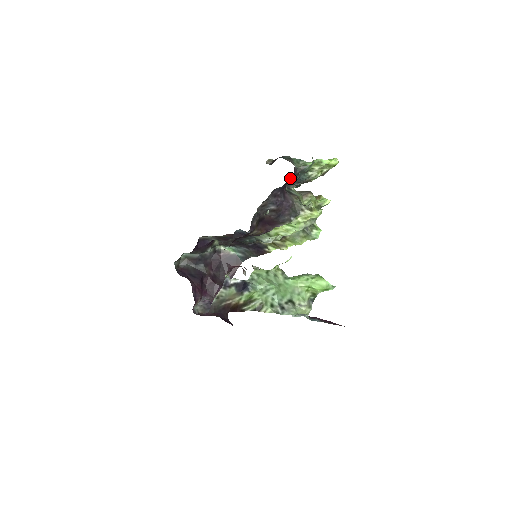
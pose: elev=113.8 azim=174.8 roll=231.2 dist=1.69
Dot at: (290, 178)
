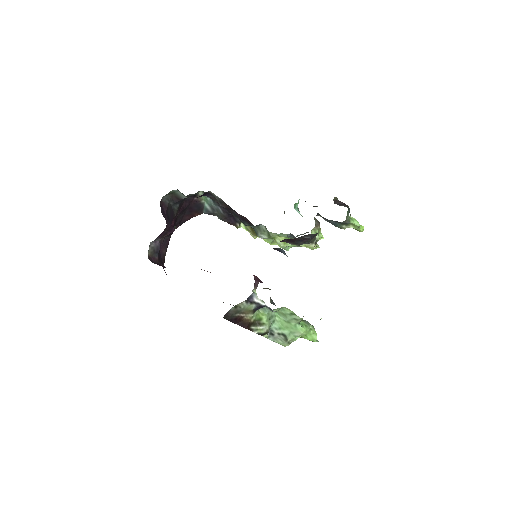
Dot at: (332, 220)
